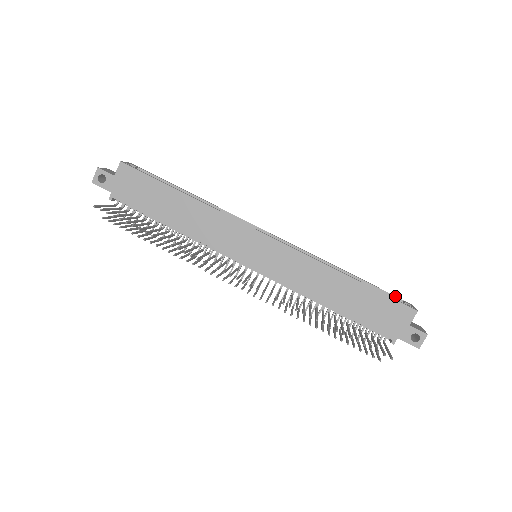
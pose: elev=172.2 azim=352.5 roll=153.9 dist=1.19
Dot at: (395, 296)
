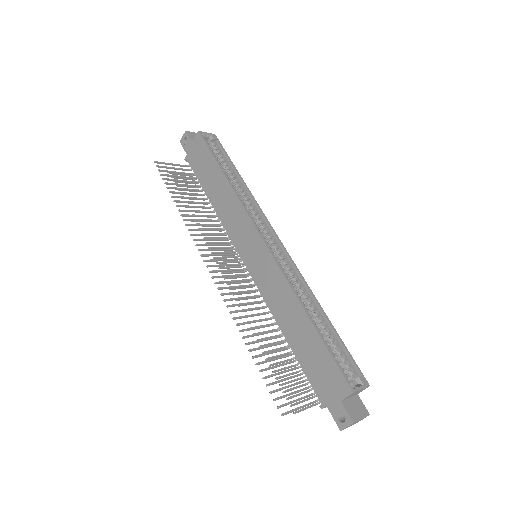
Dot at: (356, 365)
